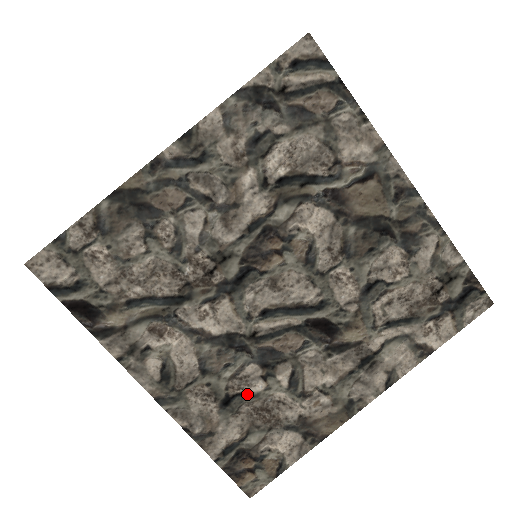
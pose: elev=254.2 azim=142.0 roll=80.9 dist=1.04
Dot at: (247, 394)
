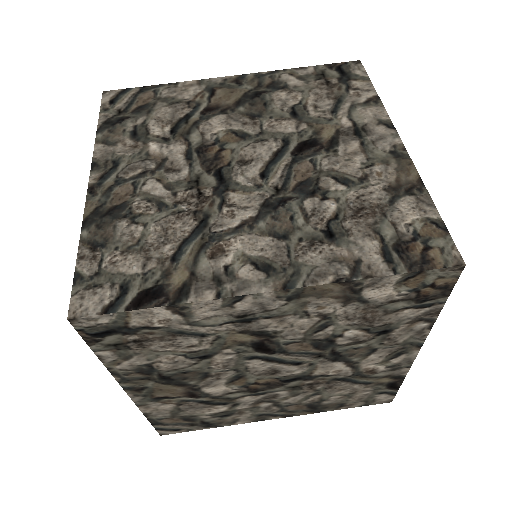
Dot at: (333, 217)
